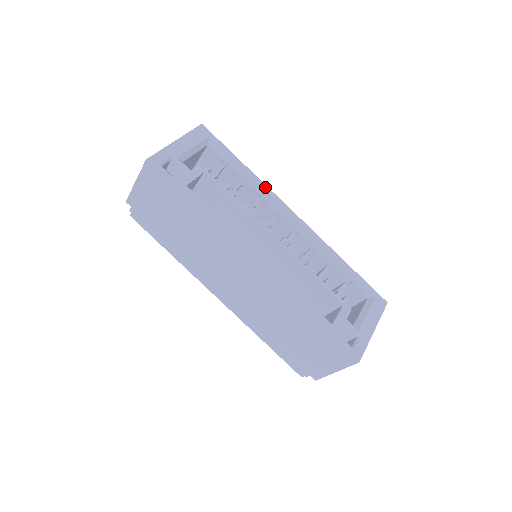
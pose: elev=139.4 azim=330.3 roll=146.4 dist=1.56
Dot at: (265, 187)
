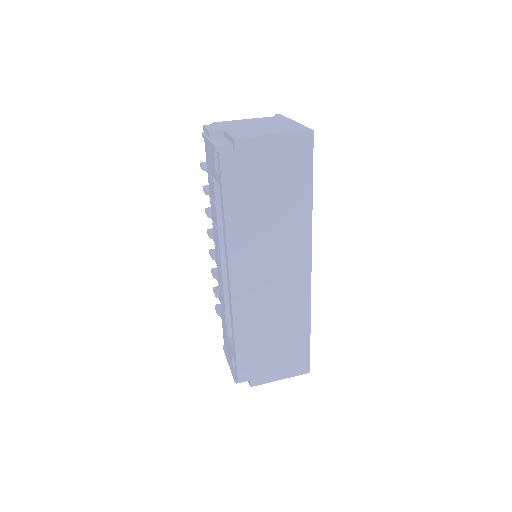
Dot at: occluded
